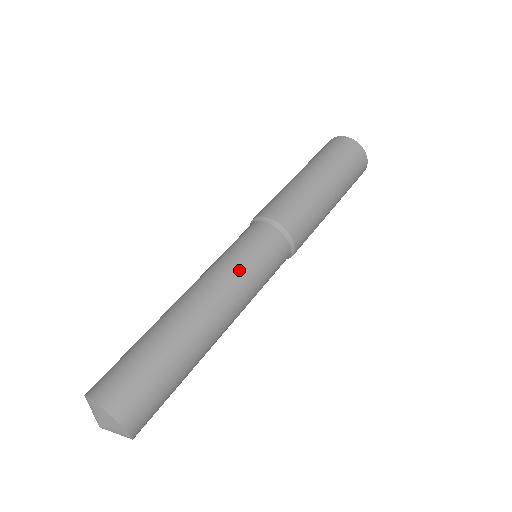
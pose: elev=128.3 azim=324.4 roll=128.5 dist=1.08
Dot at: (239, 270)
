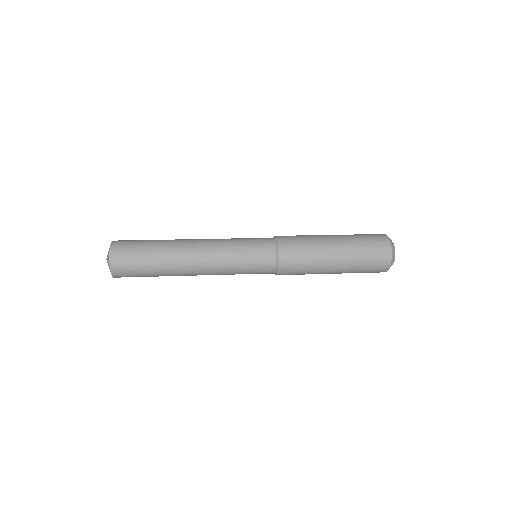
Dot at: (229, 239)
